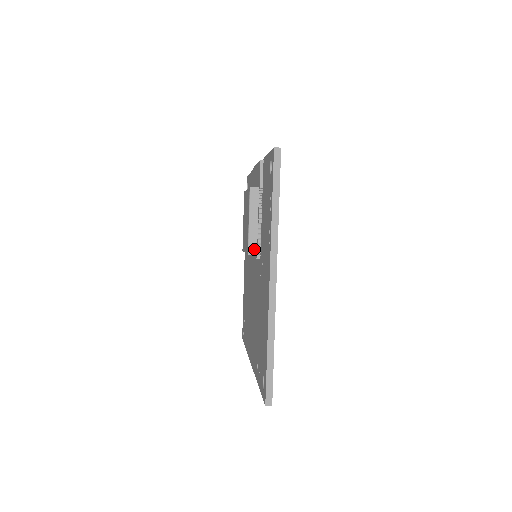
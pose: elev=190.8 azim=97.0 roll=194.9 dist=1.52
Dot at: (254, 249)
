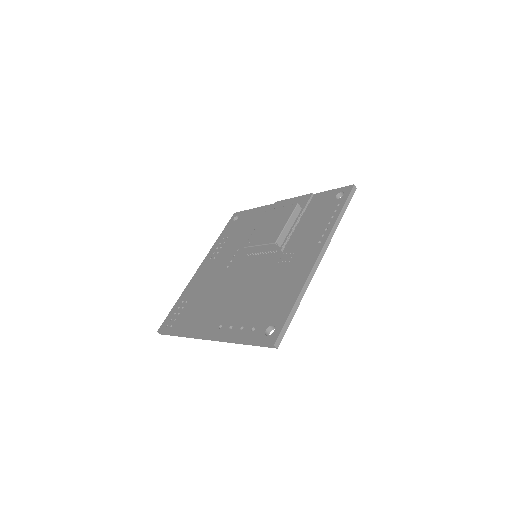
Dot at: (280, 243)
